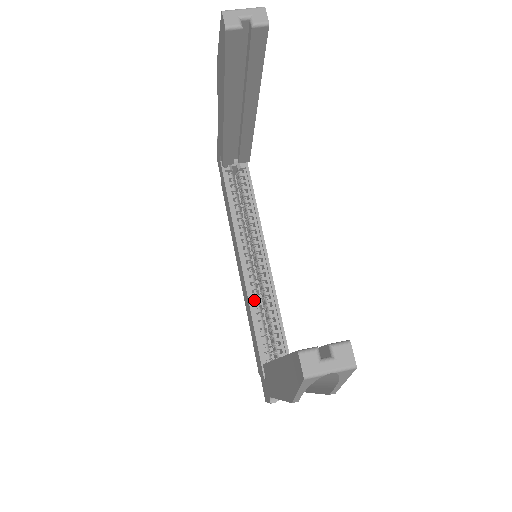
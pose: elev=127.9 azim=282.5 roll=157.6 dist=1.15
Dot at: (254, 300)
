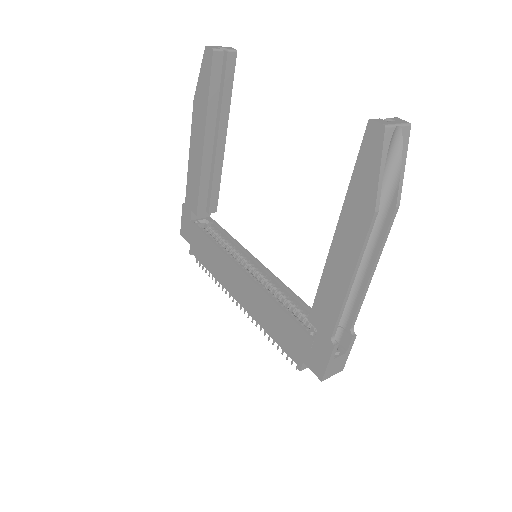
Dot at: occluded
